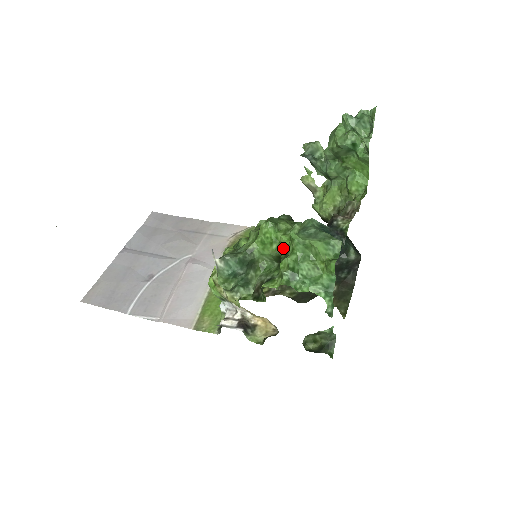
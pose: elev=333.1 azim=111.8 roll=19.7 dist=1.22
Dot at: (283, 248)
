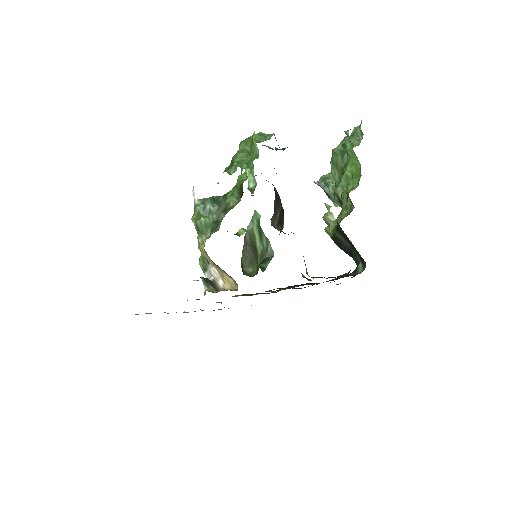
Dot at: (241, 171)
